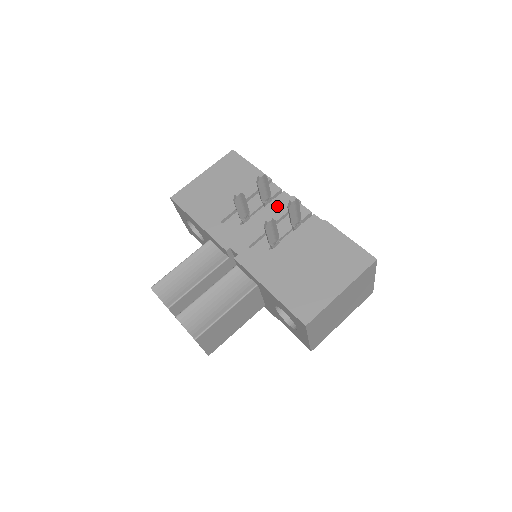
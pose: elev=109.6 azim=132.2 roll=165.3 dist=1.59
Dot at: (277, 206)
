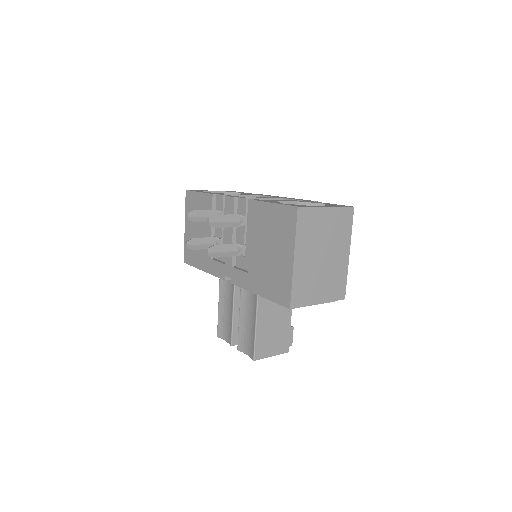
Dot at: occluded
